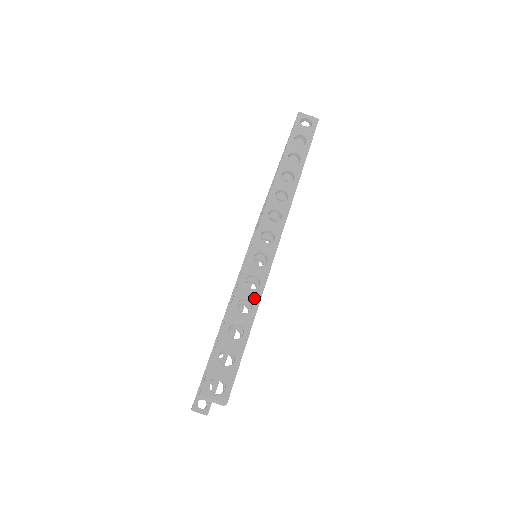
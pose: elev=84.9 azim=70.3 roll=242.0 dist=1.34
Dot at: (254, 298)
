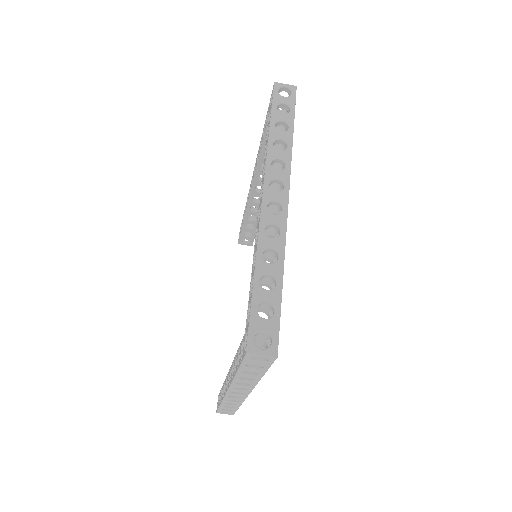
Dot at: (237, 404)
